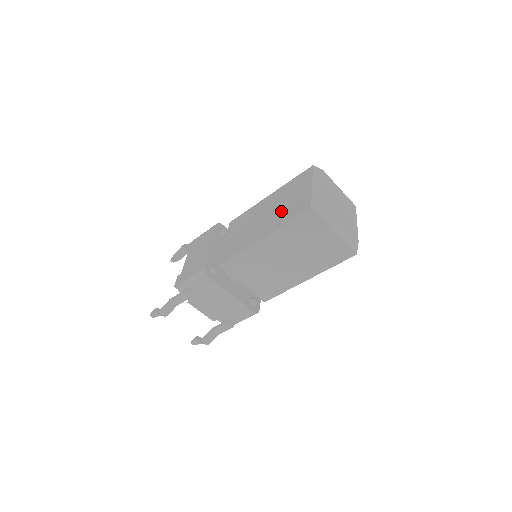
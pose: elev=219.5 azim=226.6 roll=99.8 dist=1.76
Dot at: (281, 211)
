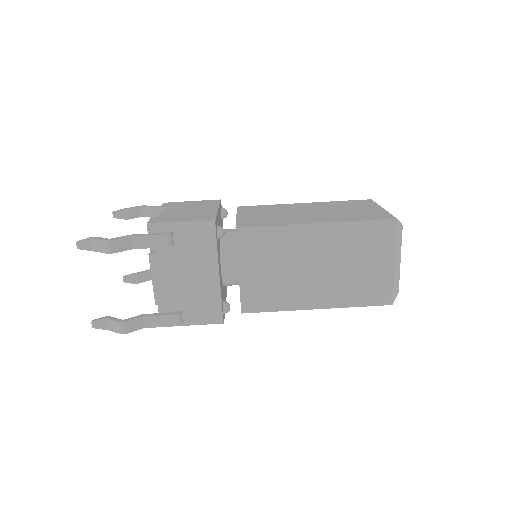
Dot at: (340, 213)
